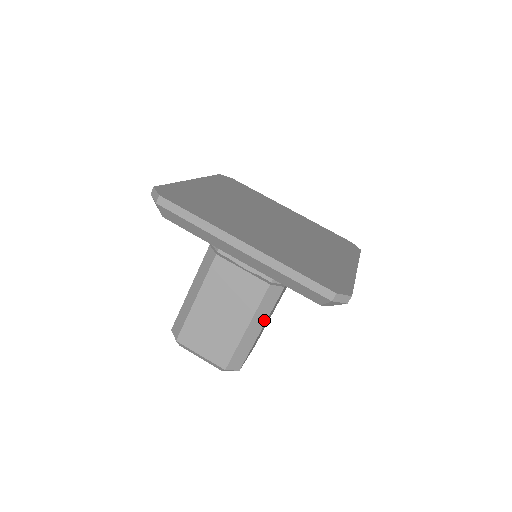
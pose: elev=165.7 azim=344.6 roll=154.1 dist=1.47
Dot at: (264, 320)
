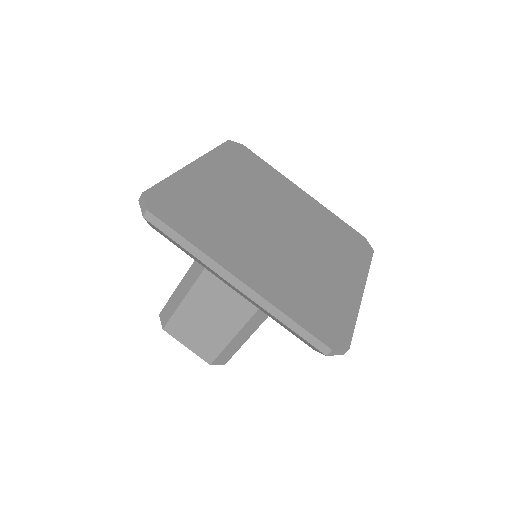
Dot at: (255, 328)
